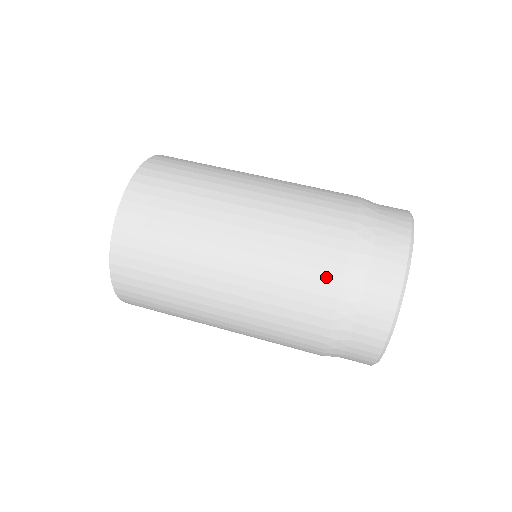
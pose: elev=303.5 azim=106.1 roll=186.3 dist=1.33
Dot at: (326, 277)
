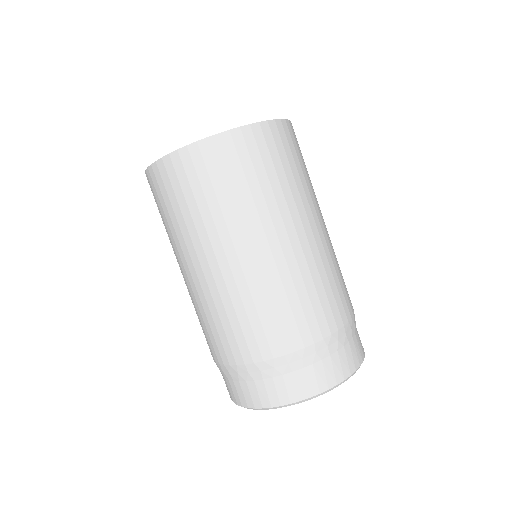
Dot at: (254, 348)
